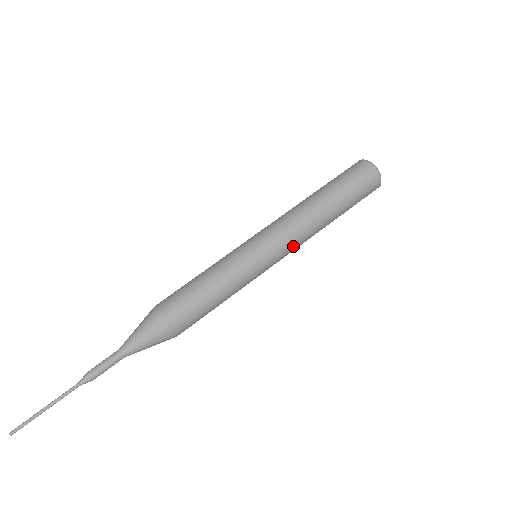
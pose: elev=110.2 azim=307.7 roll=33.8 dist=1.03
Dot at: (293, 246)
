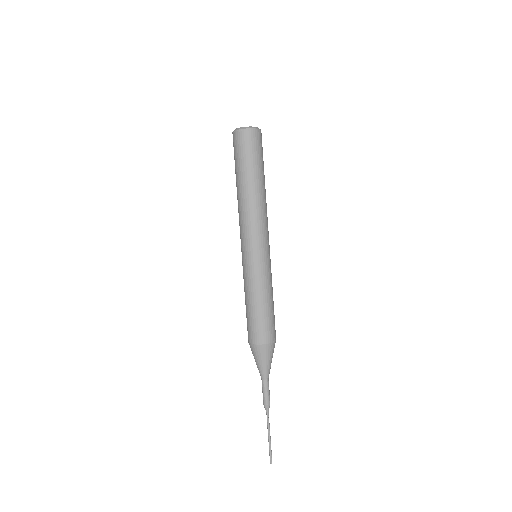
Dot at: (266, 228)
